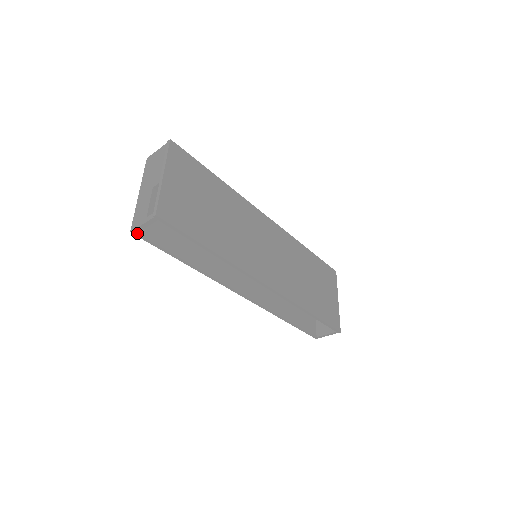
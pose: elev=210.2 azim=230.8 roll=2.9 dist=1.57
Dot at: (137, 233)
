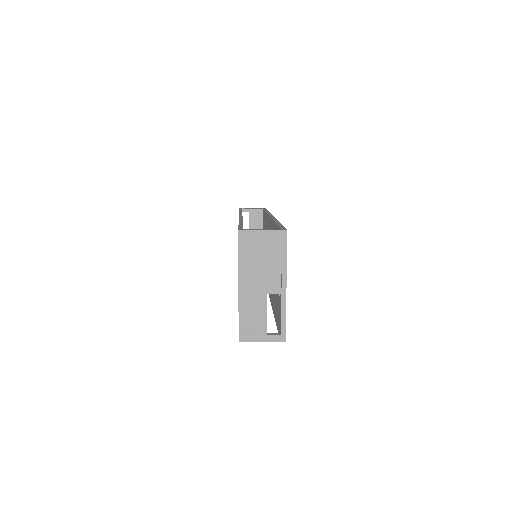
Dot at: (243, 339)
